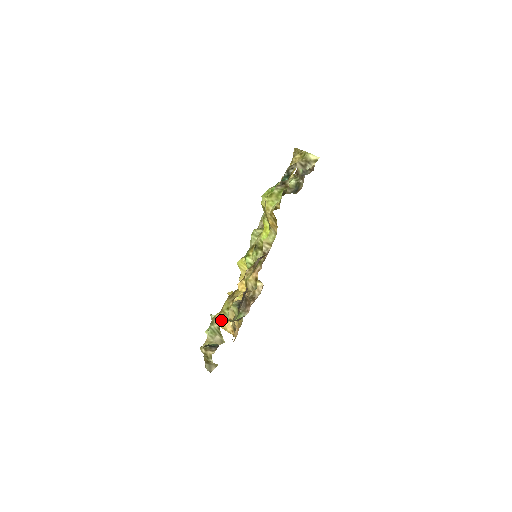
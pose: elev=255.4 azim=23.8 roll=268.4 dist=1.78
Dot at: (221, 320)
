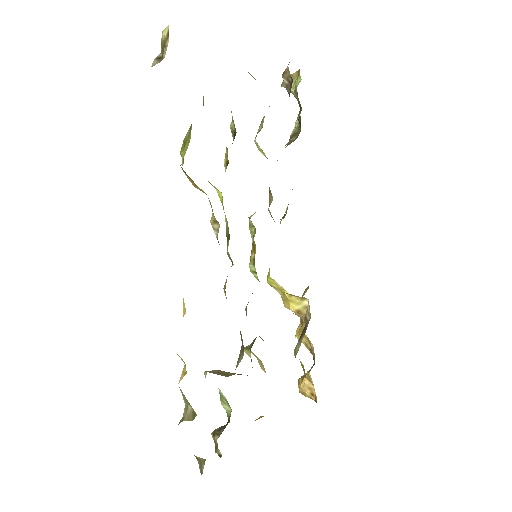
Dot at: (182, 376)
